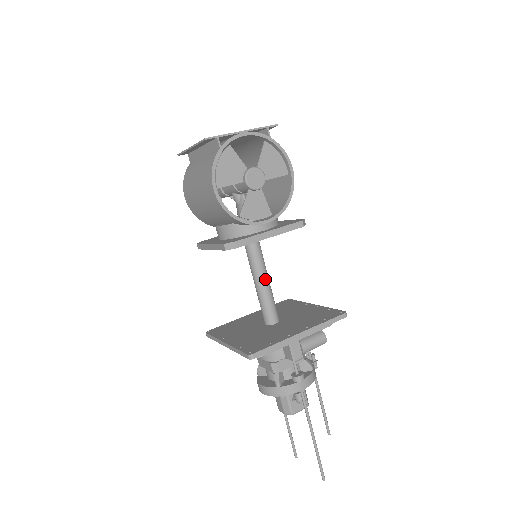
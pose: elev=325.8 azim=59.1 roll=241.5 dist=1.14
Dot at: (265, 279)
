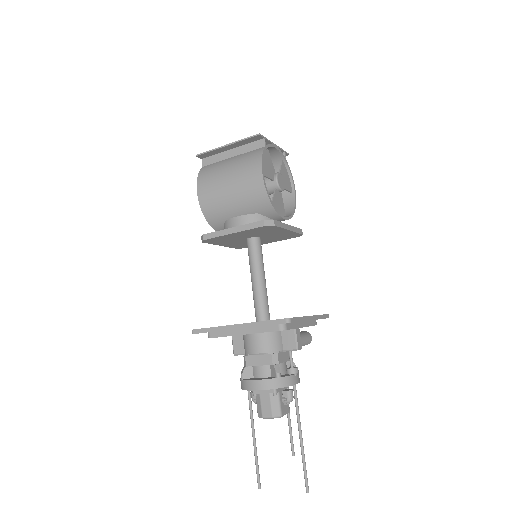
Dot at: (264, 276)
